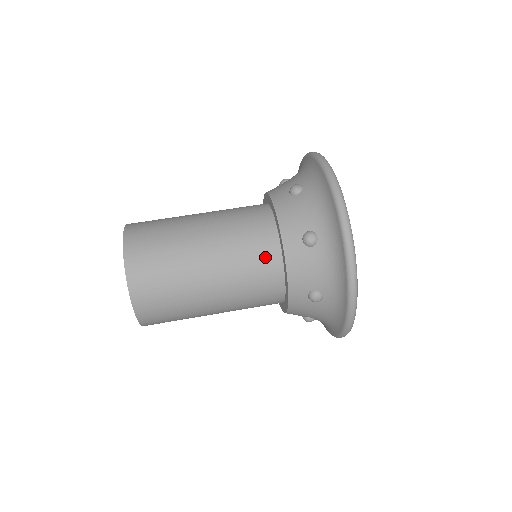
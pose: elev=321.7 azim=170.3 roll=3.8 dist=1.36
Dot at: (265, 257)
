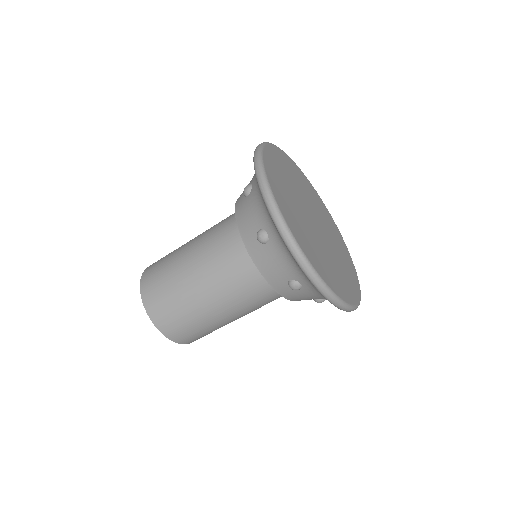
Dot at: (229, 229)
